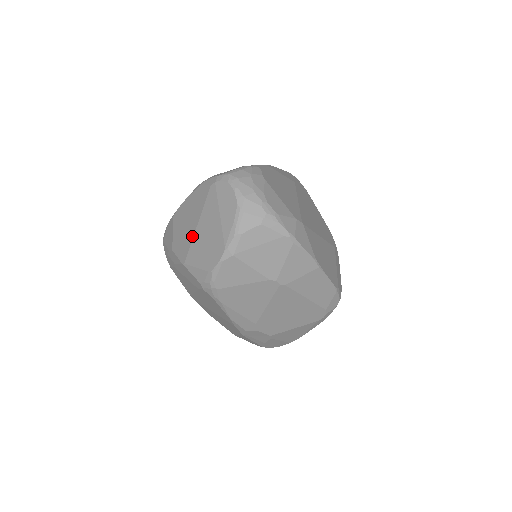
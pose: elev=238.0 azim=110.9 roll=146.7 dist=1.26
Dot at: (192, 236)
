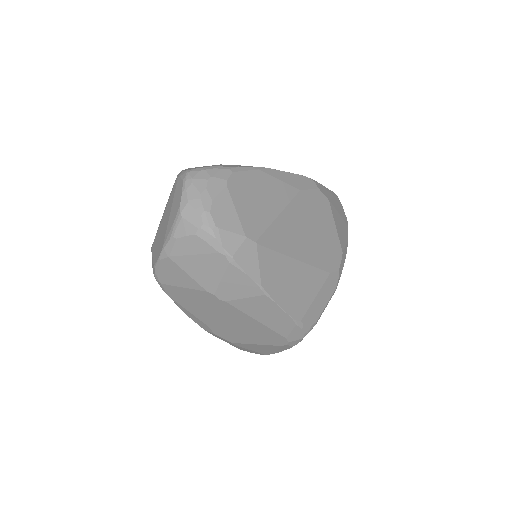
Dot at: (160, 224)
